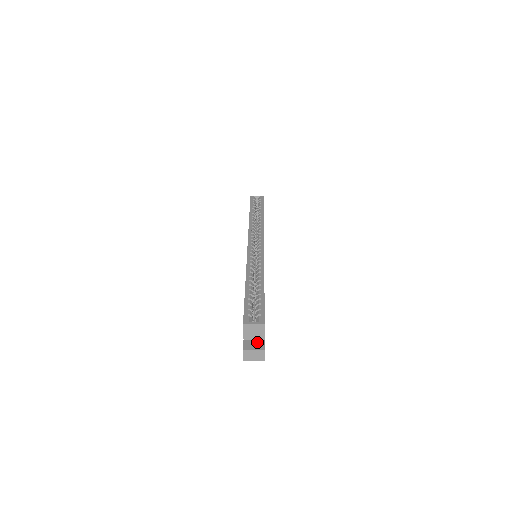
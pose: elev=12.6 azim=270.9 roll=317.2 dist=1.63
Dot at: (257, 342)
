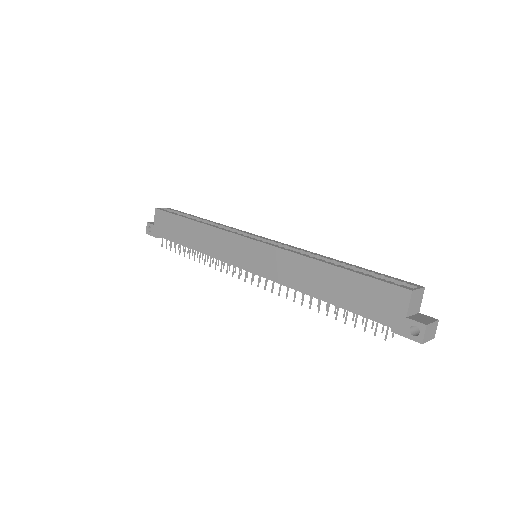
Dot at: (420, 316)
